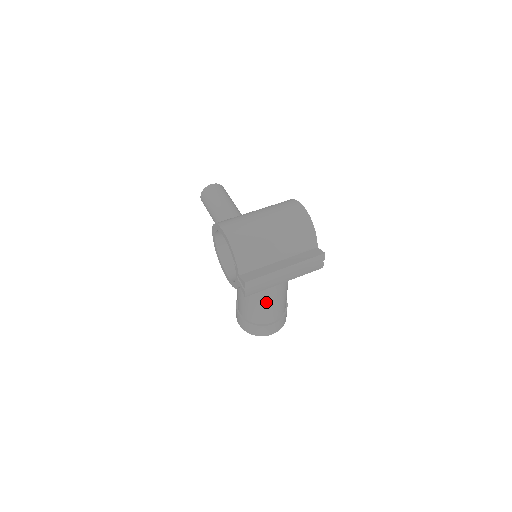
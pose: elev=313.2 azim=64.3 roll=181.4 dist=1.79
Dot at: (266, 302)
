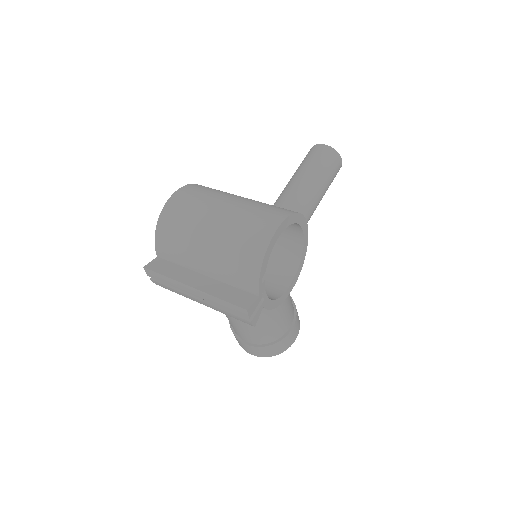
Dot at: occluded
